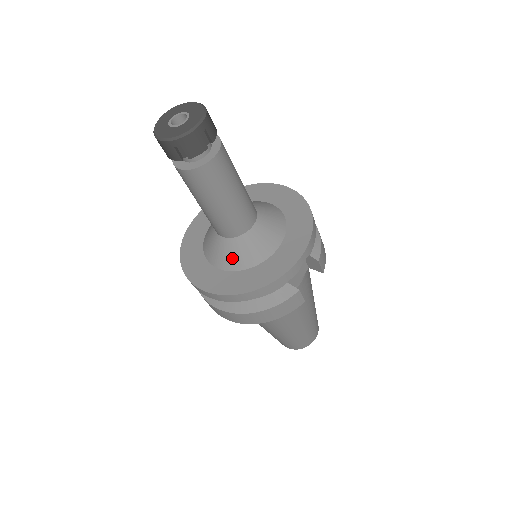
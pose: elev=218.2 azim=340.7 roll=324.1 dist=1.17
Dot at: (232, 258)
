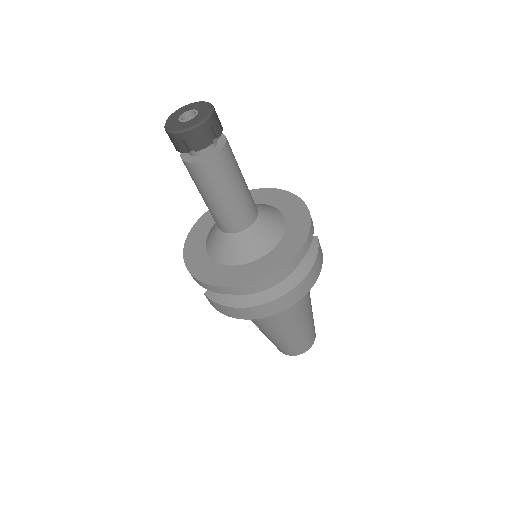
Dot at: (265, 239)
